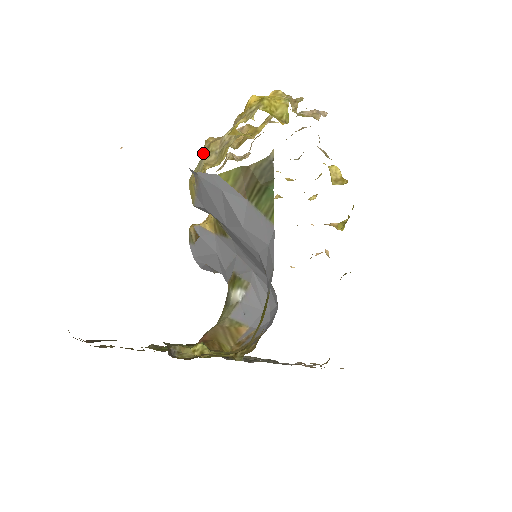
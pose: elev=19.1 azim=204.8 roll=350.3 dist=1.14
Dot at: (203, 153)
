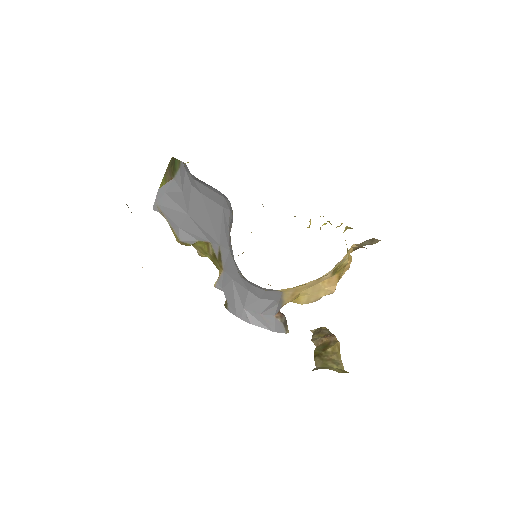
Dot at: occluded
